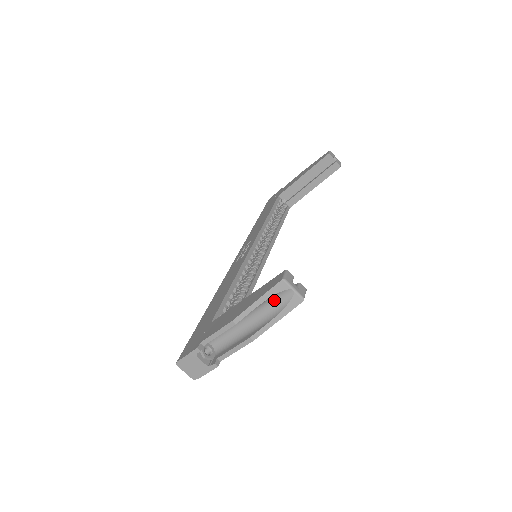
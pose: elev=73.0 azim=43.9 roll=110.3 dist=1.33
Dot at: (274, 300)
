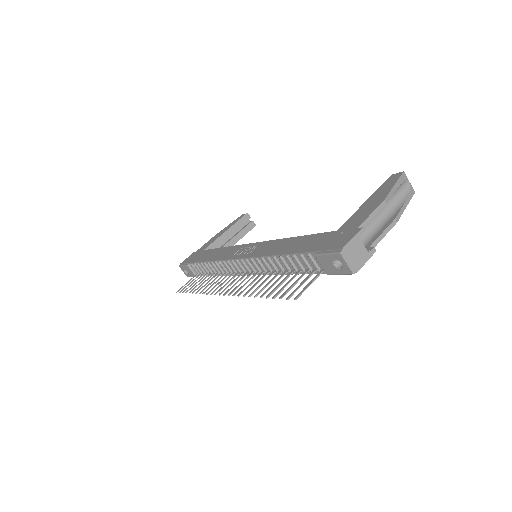
Dot at: (398, 191)
